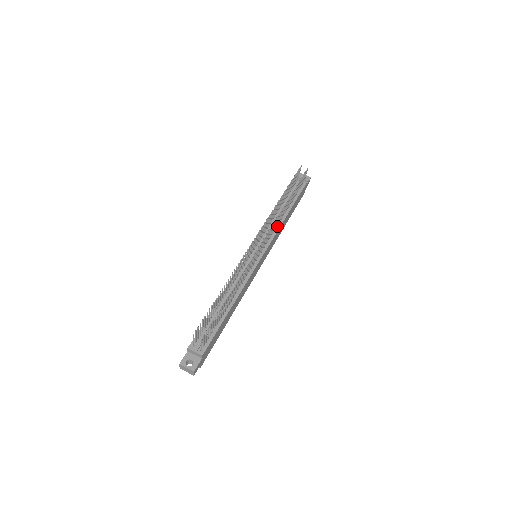
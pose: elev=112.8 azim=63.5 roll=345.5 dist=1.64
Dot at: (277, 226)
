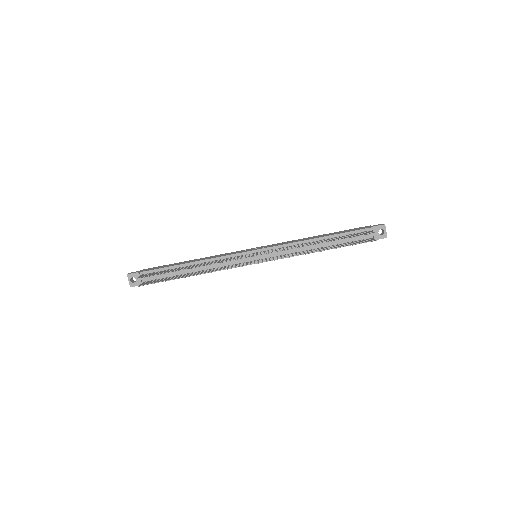
Dot at: (297, 253)
